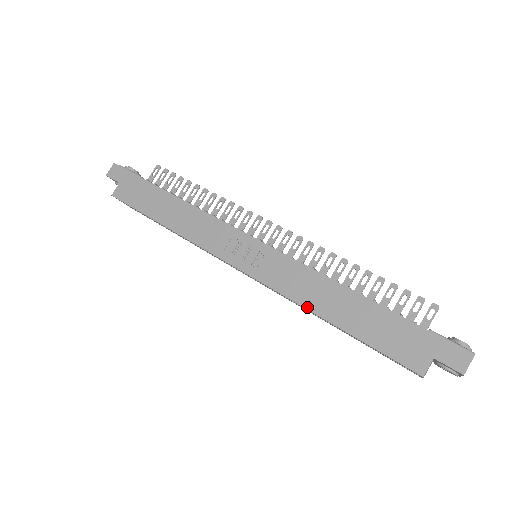
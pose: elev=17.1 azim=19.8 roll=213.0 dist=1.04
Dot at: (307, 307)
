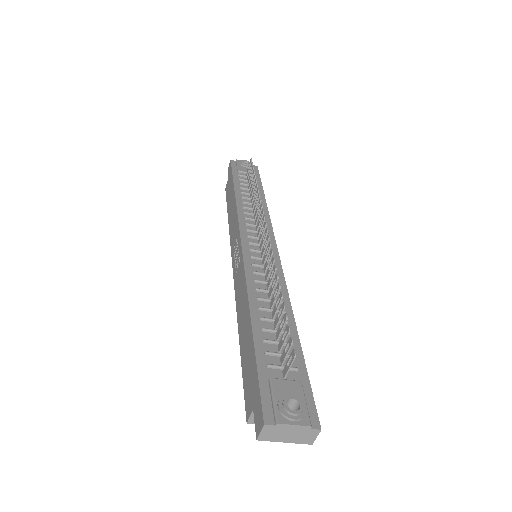
Dot at: (237, 318)
